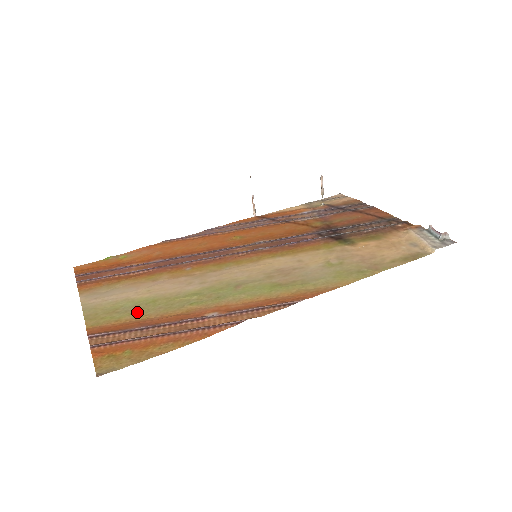
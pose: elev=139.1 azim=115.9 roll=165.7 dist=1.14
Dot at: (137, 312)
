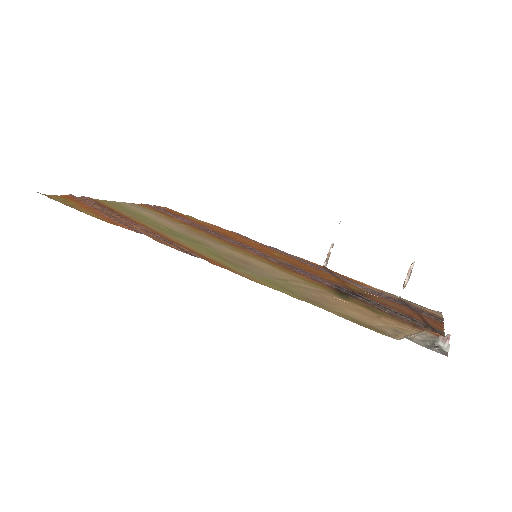
Dot at: (126, 212)
